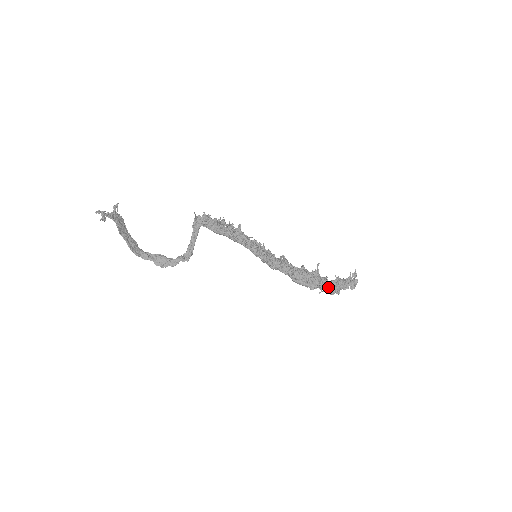
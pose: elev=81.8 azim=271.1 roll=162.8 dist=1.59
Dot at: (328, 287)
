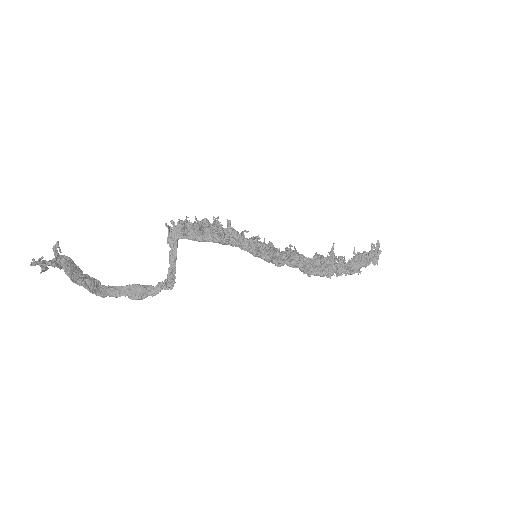
Dot at: (347, 268)
